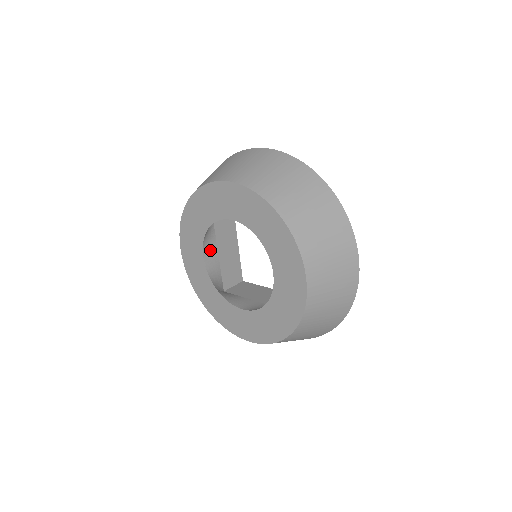
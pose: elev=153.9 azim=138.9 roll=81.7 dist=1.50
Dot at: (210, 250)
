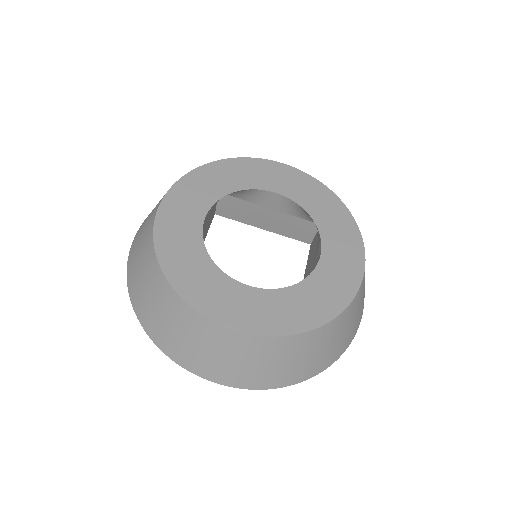
Dot at: (206, 220)
